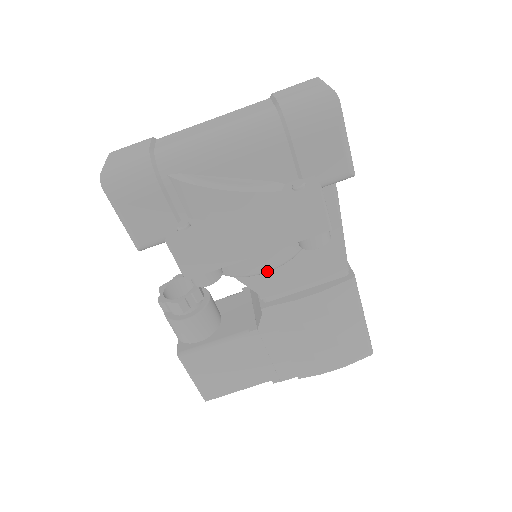
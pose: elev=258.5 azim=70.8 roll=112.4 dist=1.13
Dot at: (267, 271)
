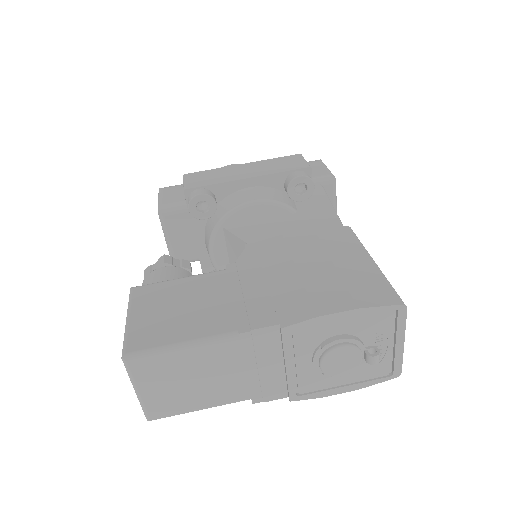
Dot at: (255, 201)
